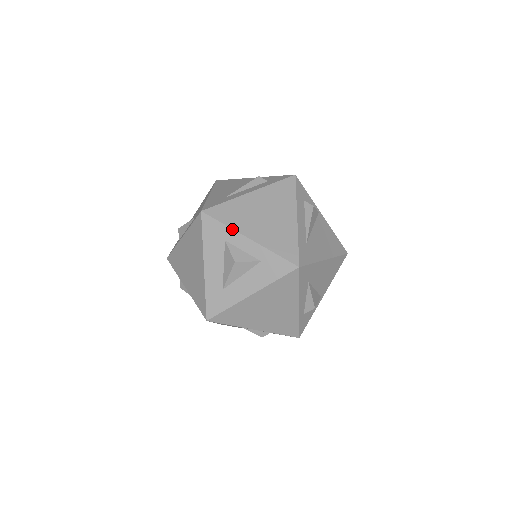
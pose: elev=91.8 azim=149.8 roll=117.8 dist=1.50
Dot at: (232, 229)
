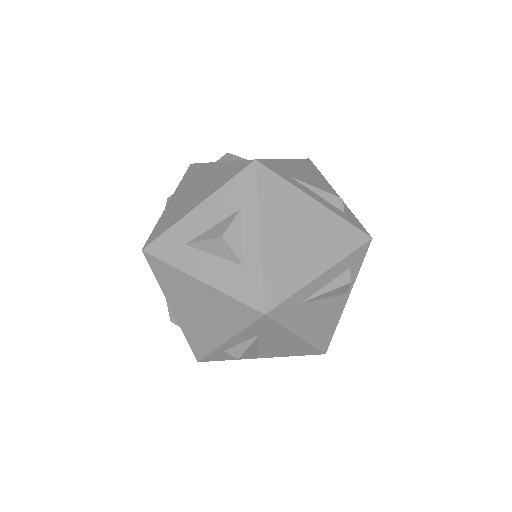
Dot at: (258, 208)
